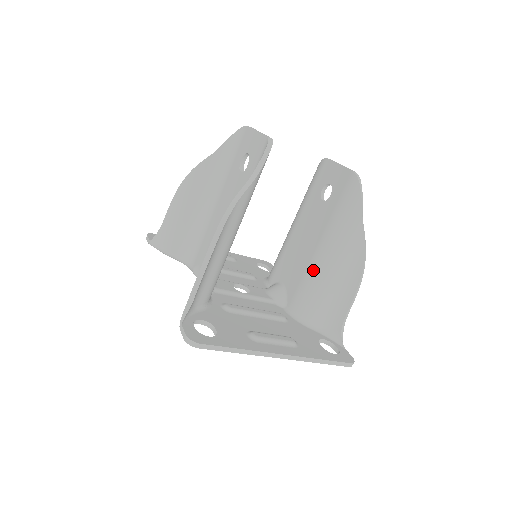
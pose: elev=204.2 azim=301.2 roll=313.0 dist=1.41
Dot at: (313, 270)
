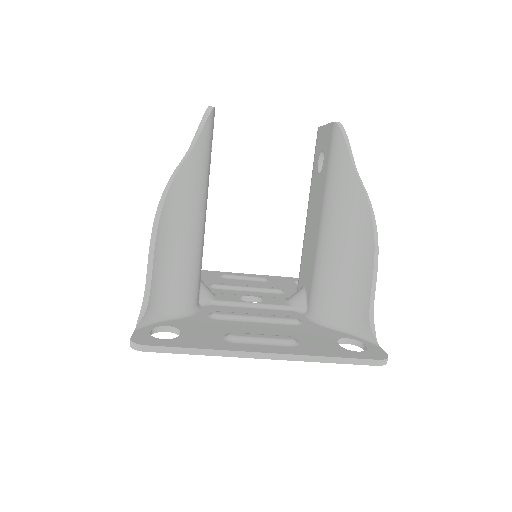
Dot at: (320, 255)
